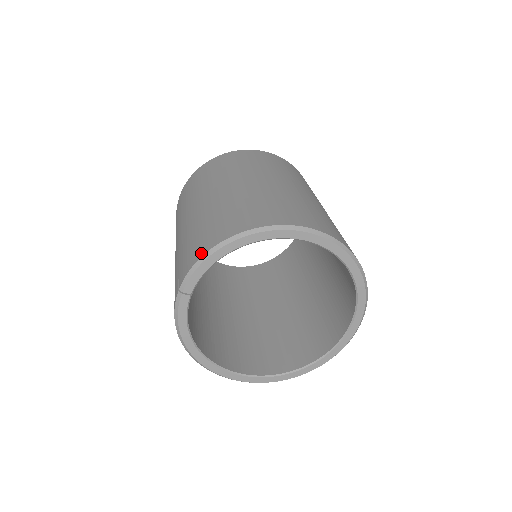
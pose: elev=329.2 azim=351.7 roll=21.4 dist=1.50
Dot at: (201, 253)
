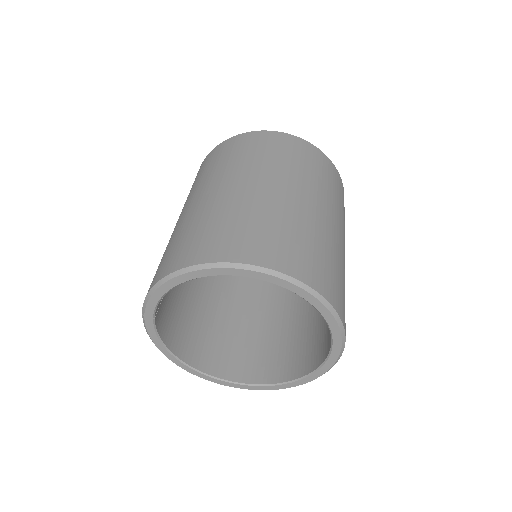
Dot at: (153, 283)
